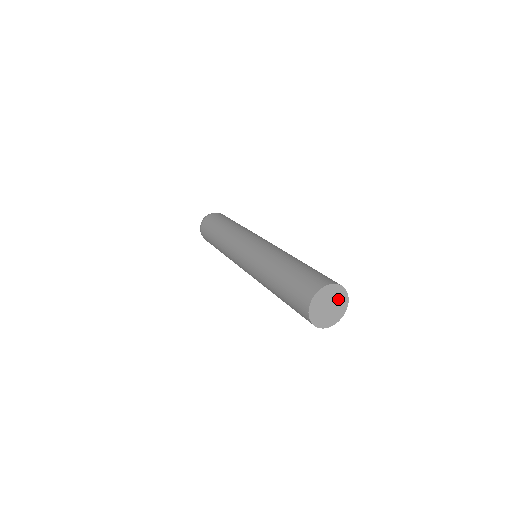
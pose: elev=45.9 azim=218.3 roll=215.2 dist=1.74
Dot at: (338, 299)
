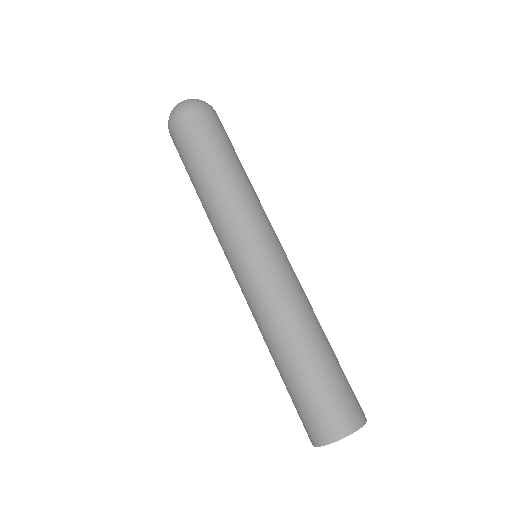
Dot at: occluded
